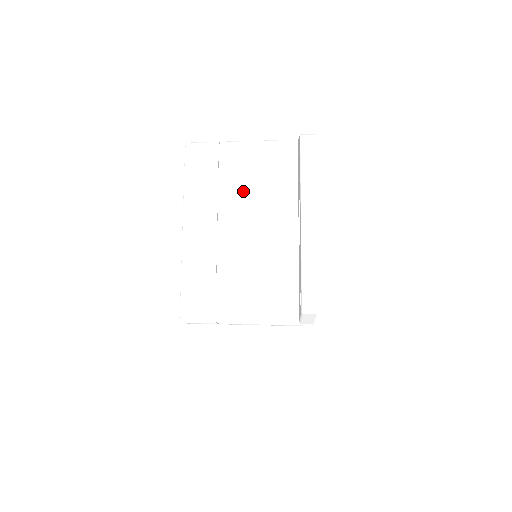
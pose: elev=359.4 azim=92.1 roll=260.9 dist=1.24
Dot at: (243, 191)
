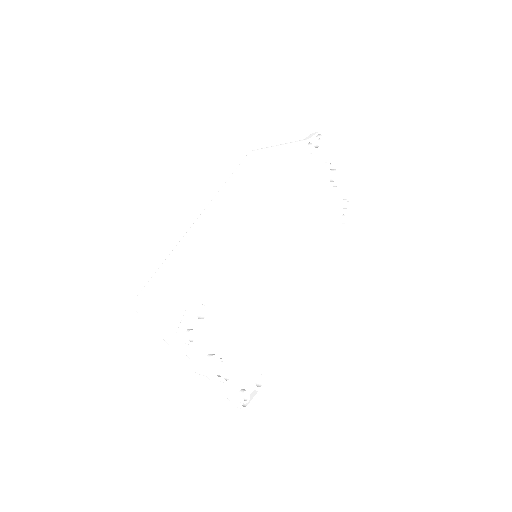
Dot at: occluded
